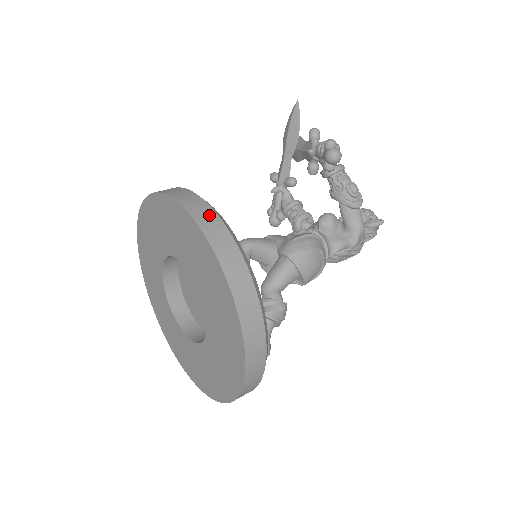
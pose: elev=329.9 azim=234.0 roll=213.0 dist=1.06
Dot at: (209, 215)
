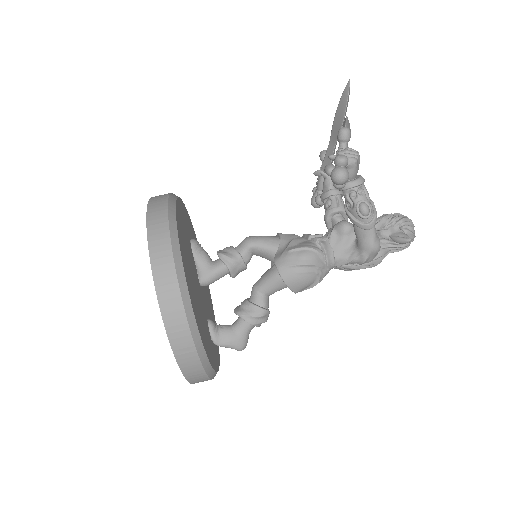
Dot at: (164, 248)
